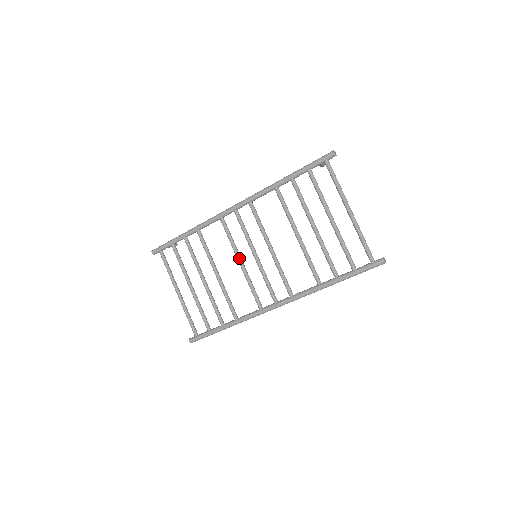
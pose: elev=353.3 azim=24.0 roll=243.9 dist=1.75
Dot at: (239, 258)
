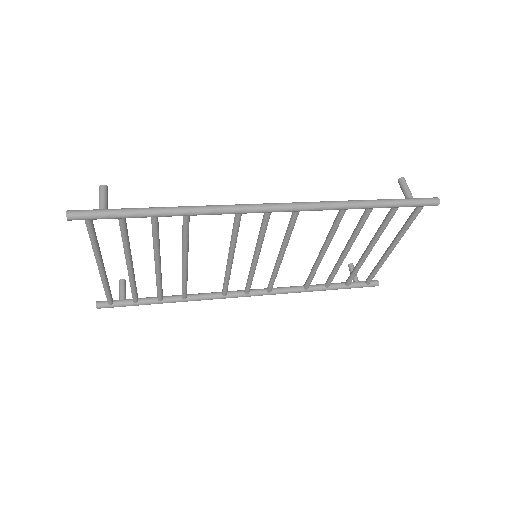
Dot at: (233, 256)
